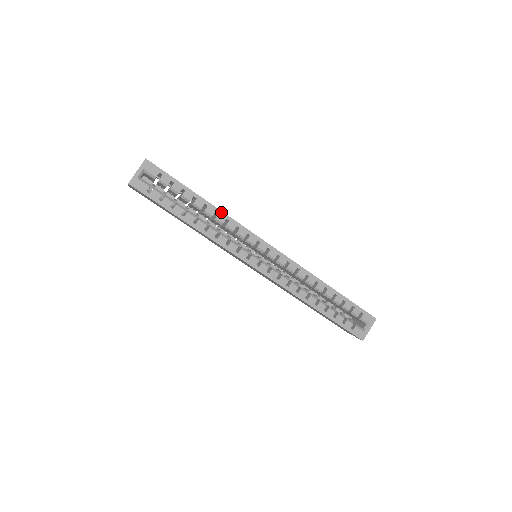
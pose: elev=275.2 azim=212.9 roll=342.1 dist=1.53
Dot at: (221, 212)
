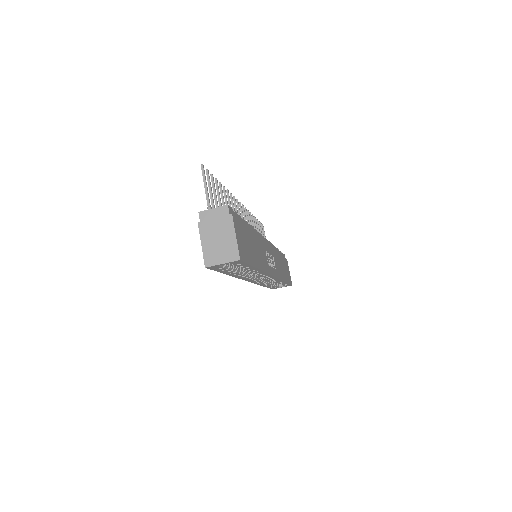
Dot at: (262, 271)
